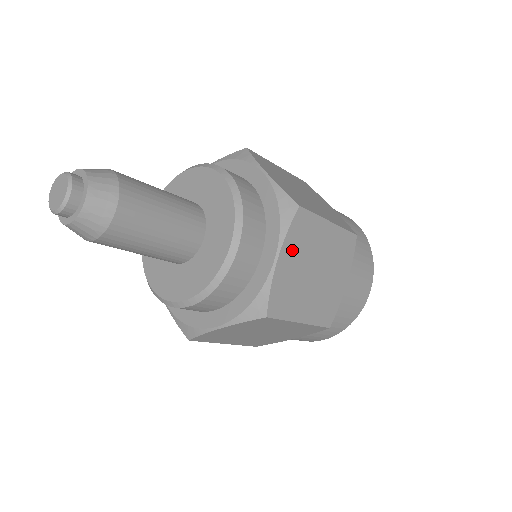
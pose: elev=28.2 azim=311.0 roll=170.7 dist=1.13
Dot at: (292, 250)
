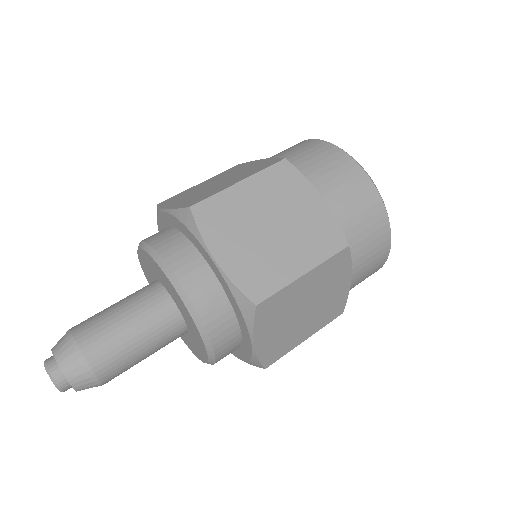
Dot at: (222, 239)
